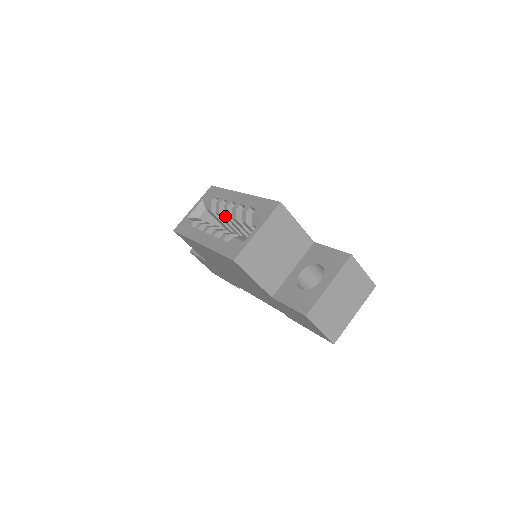
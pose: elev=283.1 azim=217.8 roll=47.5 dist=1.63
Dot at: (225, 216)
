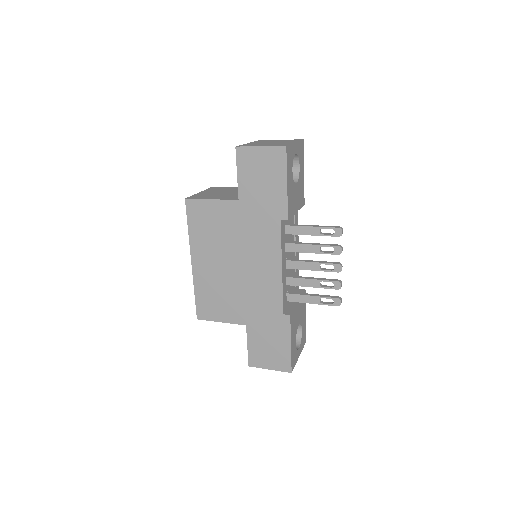
Dot at: occluded
